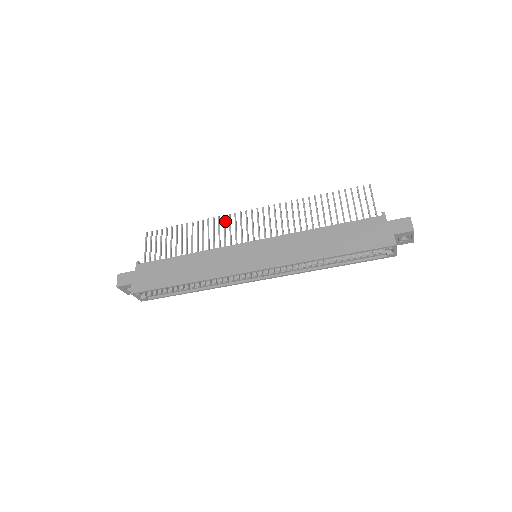
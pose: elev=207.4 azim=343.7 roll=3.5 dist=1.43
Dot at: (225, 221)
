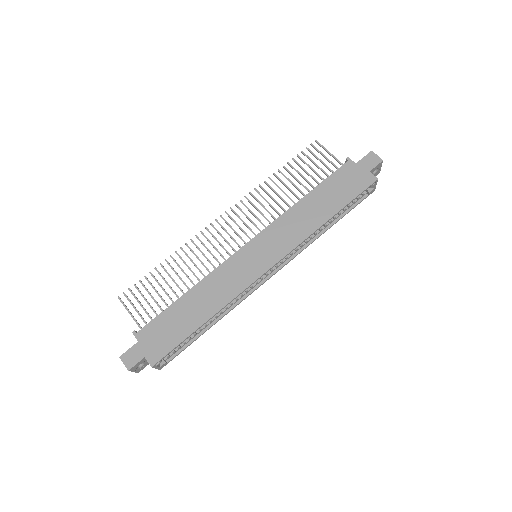
Dot at: (200, 240)
